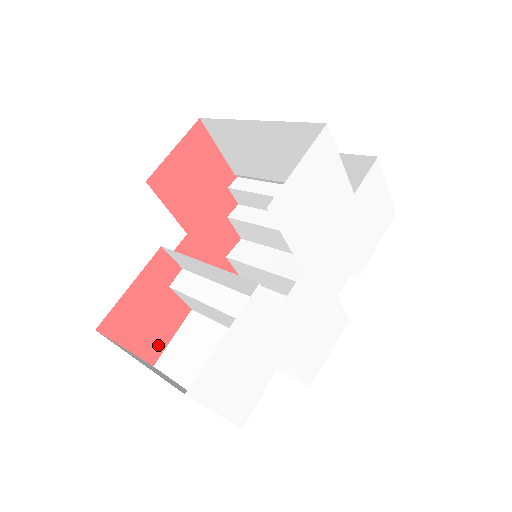
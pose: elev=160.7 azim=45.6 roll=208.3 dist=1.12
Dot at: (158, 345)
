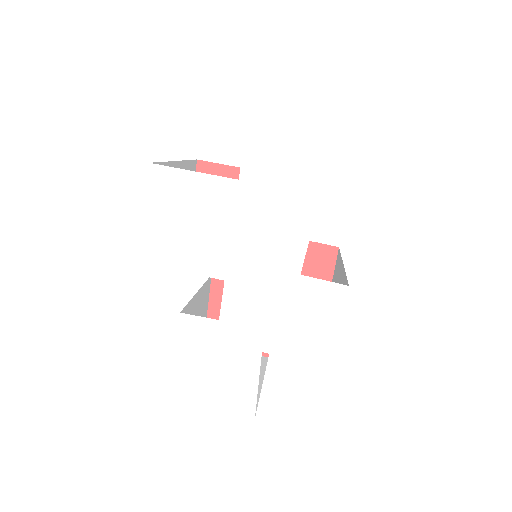
Dot at: occluded
